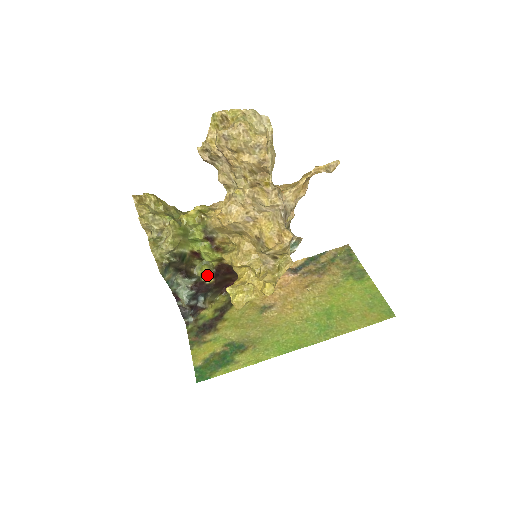
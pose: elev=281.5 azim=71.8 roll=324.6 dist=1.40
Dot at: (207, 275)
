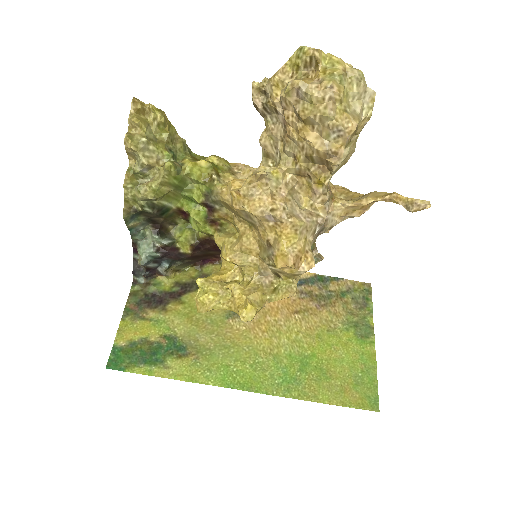
Dot at: (185, 243)
